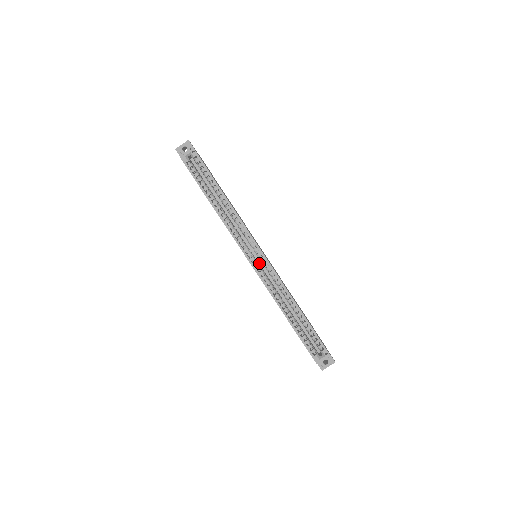
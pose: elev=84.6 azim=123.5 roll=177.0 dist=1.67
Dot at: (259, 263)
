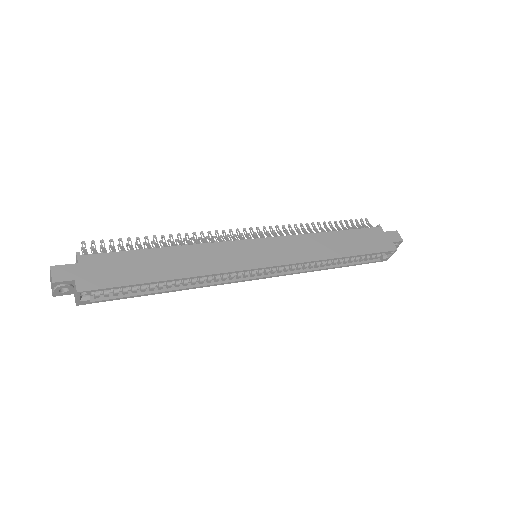
Dot at: occluded
